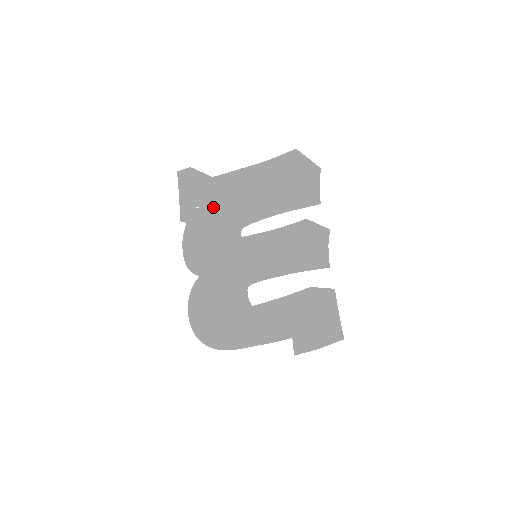
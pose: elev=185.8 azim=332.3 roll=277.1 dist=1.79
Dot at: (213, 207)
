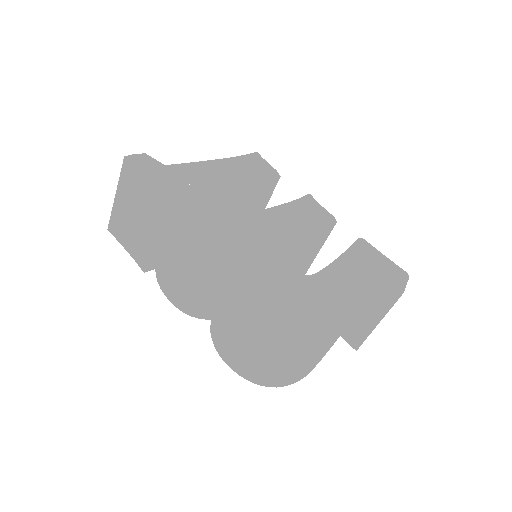
Dot at: (211, 183)
